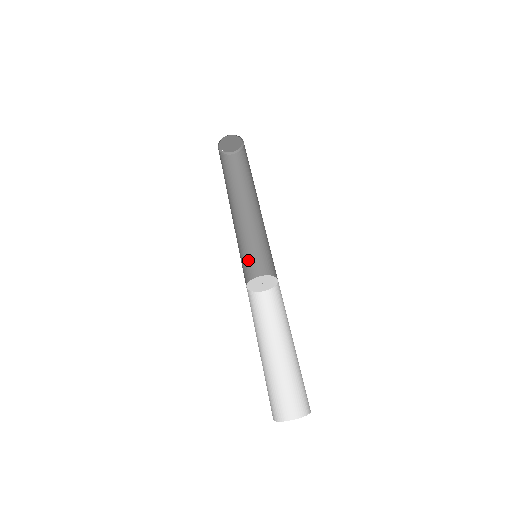
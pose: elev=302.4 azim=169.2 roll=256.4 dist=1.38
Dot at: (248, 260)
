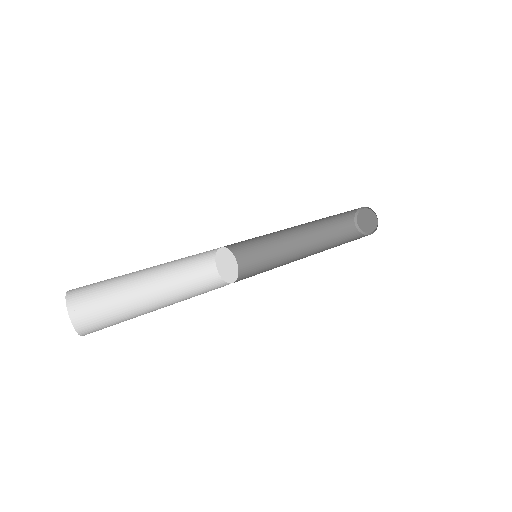
Dot at: (256, 268)
